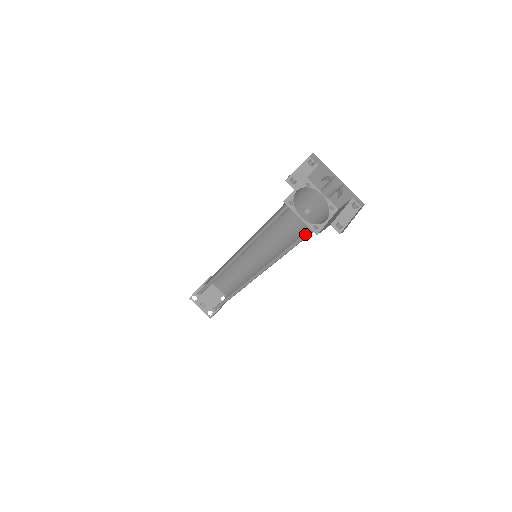
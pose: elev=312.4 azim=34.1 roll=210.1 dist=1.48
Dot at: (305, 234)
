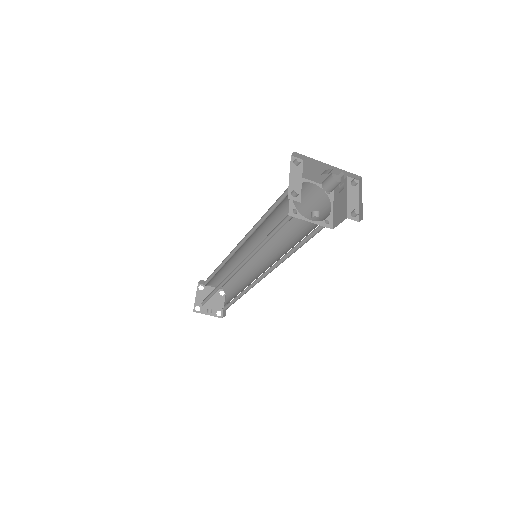
Dot at: (315, 229)
